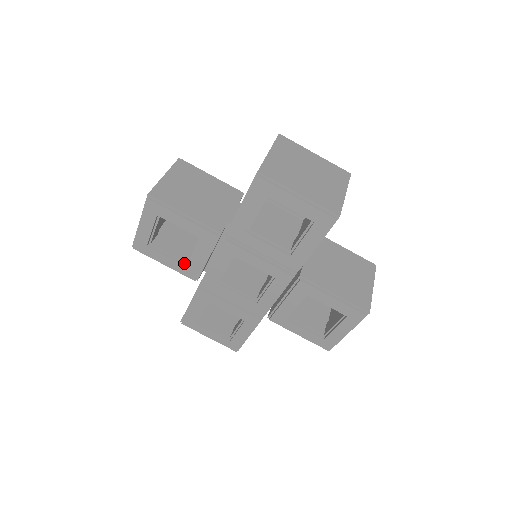
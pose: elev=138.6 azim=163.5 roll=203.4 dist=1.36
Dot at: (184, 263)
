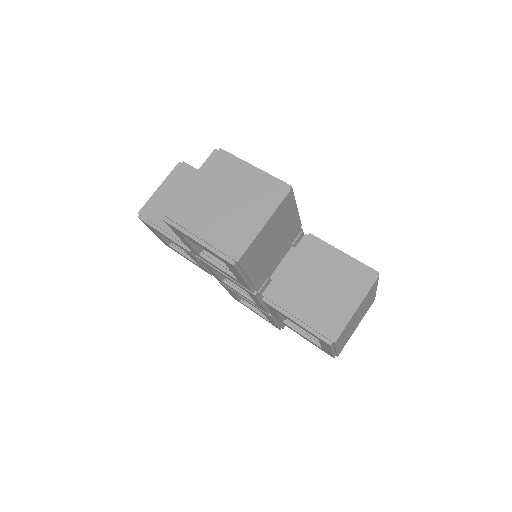
Dot at: occluded
